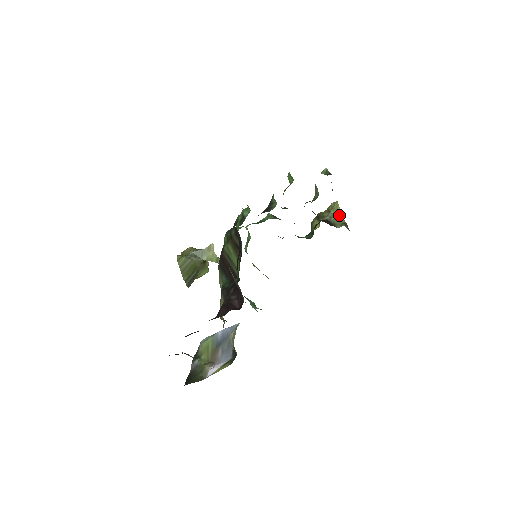
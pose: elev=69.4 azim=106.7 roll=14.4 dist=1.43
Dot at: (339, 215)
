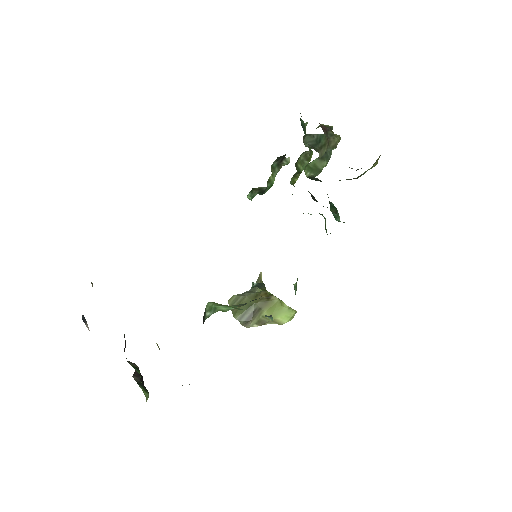
Dot at: (374, 165)
